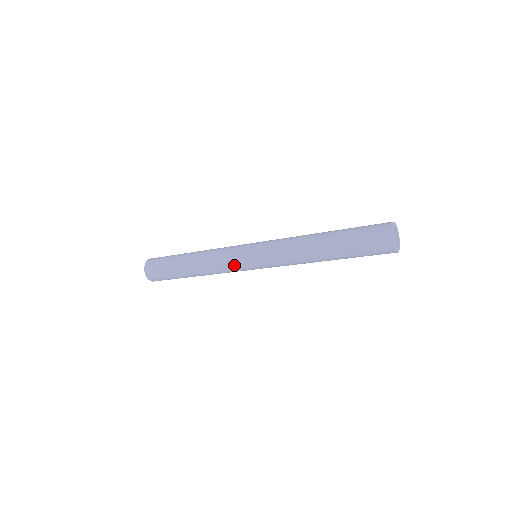
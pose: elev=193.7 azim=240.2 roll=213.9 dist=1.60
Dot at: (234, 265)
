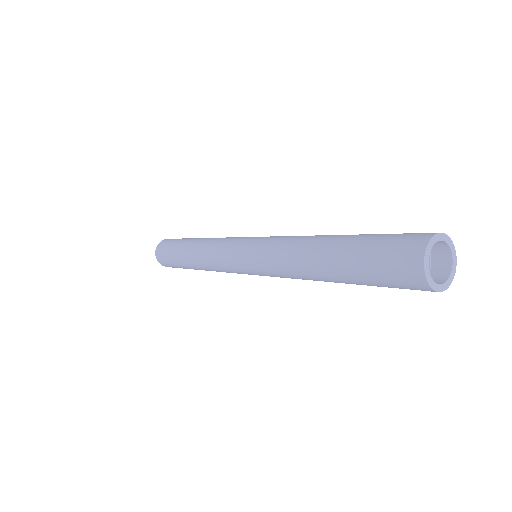
Dot at: (229, 269)
